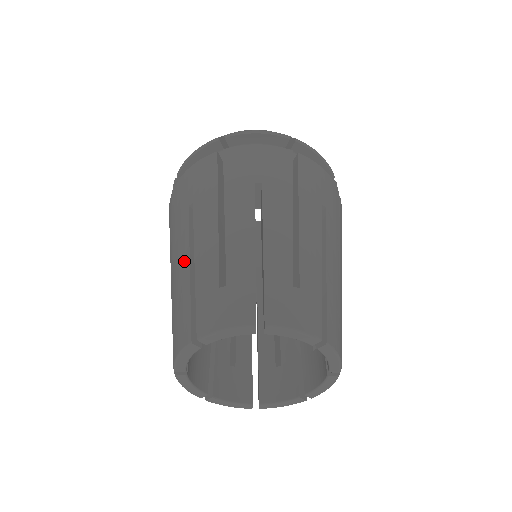
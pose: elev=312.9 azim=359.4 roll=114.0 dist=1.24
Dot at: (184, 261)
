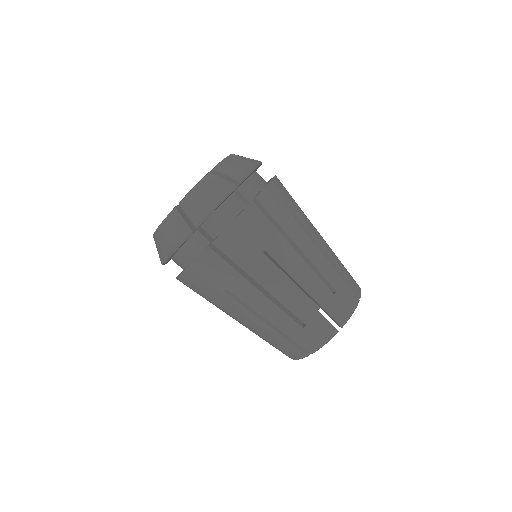
Dot at: occluded
